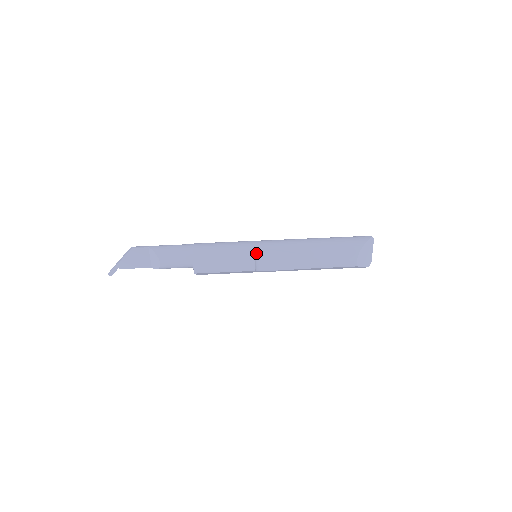
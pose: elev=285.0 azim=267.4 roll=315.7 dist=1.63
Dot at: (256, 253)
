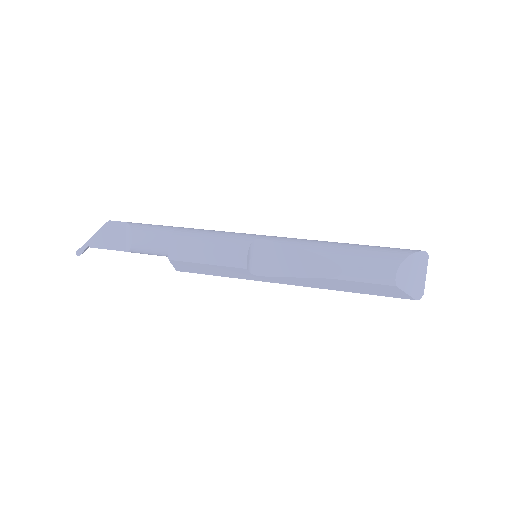
Dot at: (253, 245)
